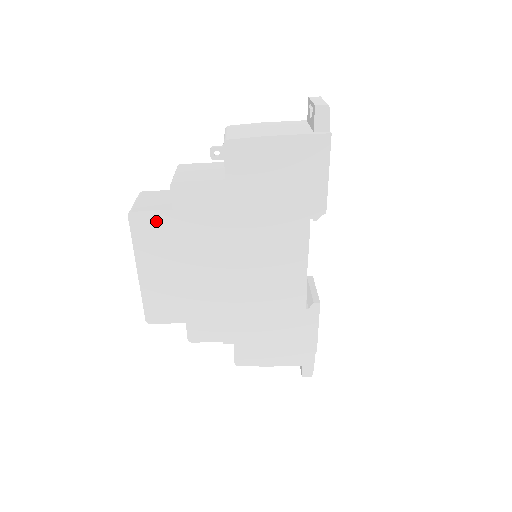
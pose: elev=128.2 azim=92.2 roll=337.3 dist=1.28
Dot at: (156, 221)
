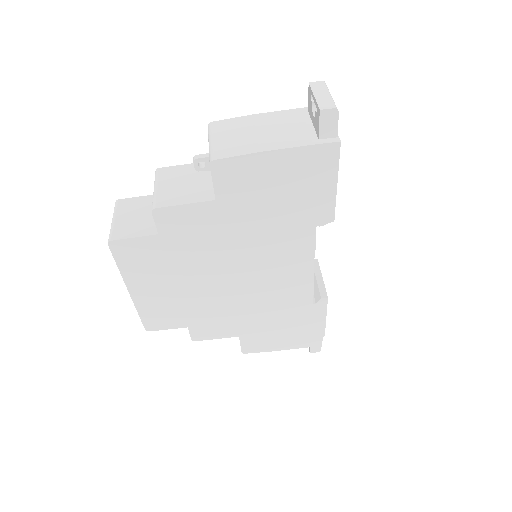
Dot at: (141, 246)
